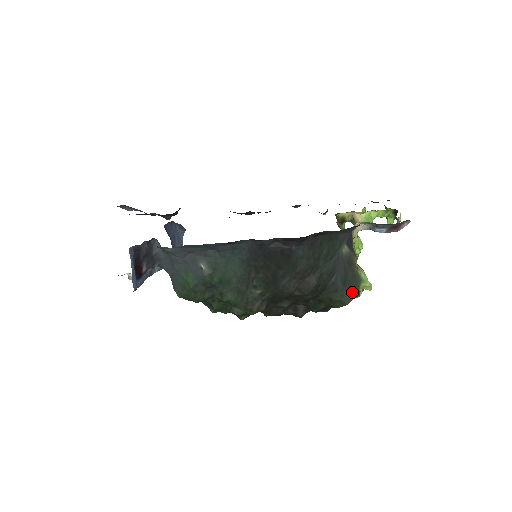
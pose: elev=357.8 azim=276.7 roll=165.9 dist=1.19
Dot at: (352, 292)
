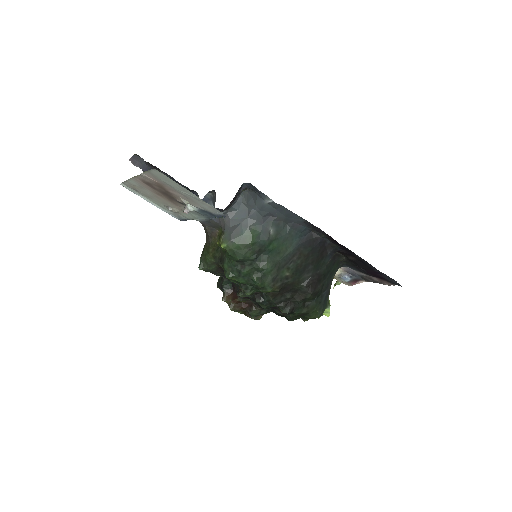
Dot at: (323, 310)
